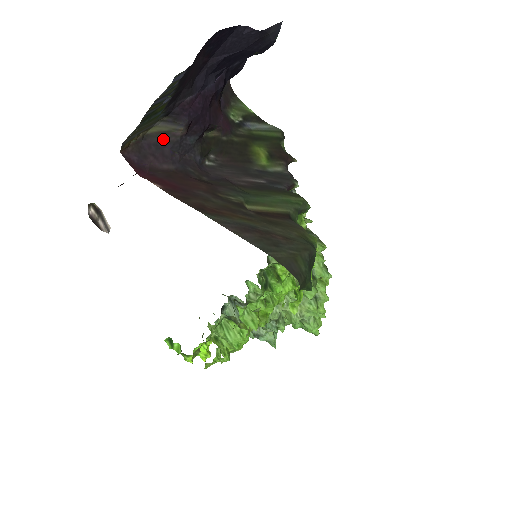
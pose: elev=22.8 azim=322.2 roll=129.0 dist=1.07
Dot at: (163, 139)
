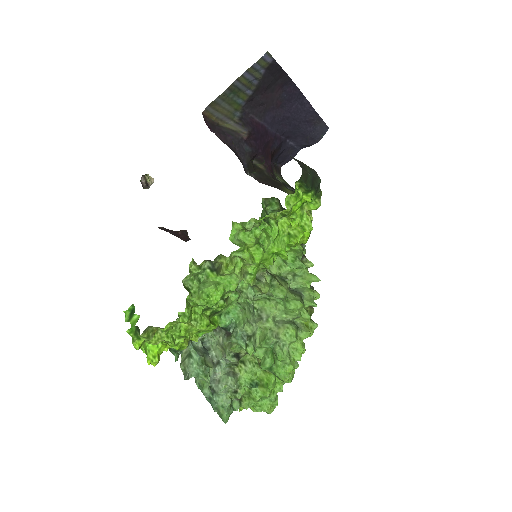
Dot at: (230, 132)
